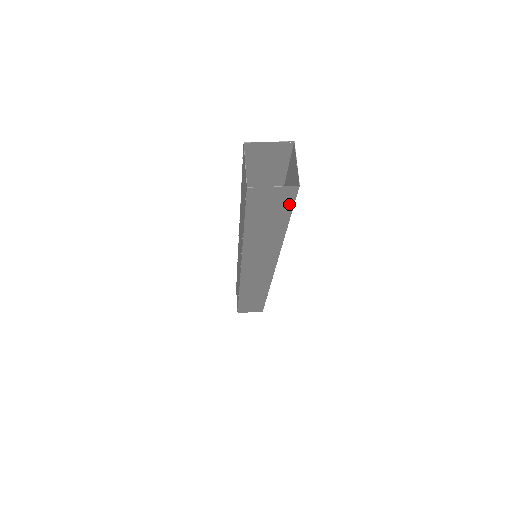
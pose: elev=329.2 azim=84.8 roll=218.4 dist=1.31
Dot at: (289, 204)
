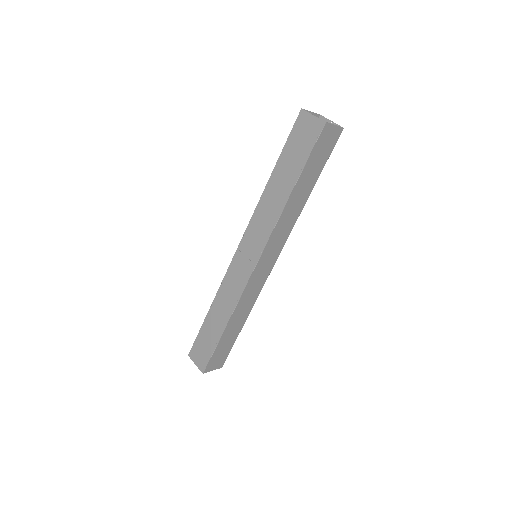
Dot at: (330, 150)
